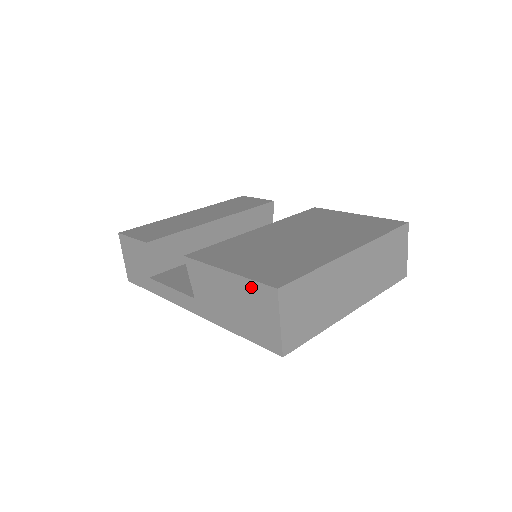
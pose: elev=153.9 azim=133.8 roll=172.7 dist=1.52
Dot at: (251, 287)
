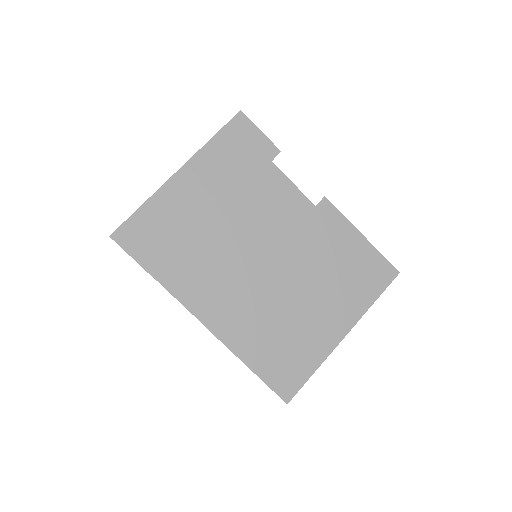
Dot at: occluded
